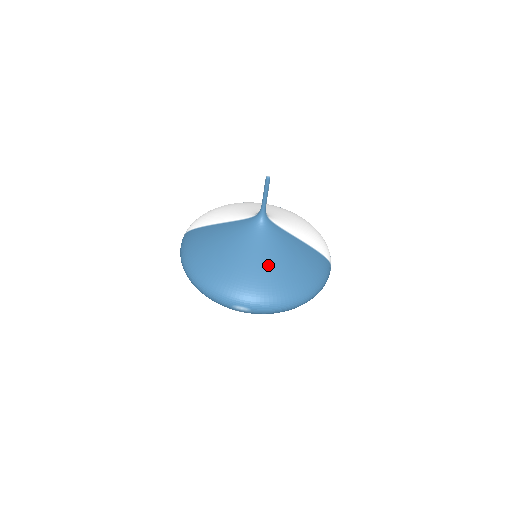
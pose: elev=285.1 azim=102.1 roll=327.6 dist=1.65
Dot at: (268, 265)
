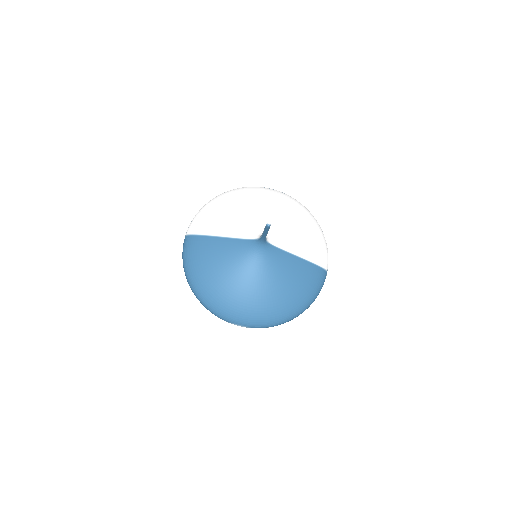
Dot at: (265, 291)
